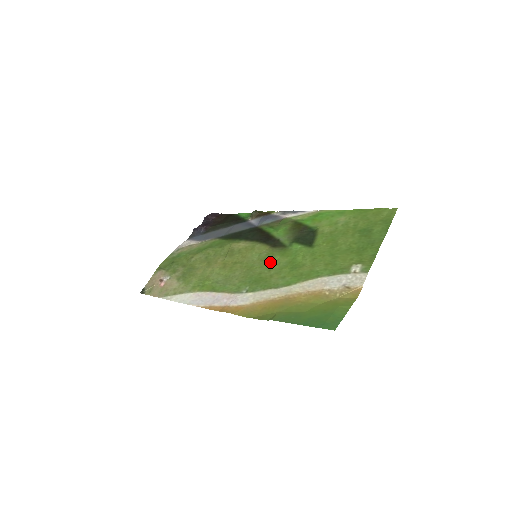
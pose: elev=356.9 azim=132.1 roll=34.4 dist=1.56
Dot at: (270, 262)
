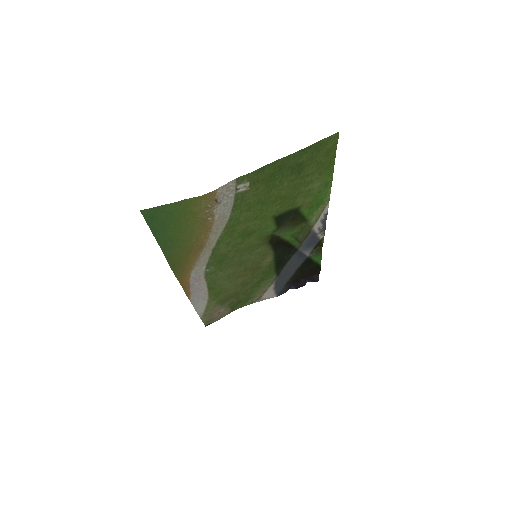
Dot at: (247, 247)
